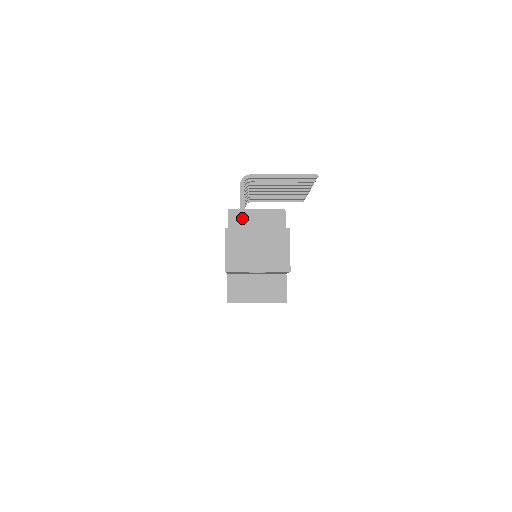
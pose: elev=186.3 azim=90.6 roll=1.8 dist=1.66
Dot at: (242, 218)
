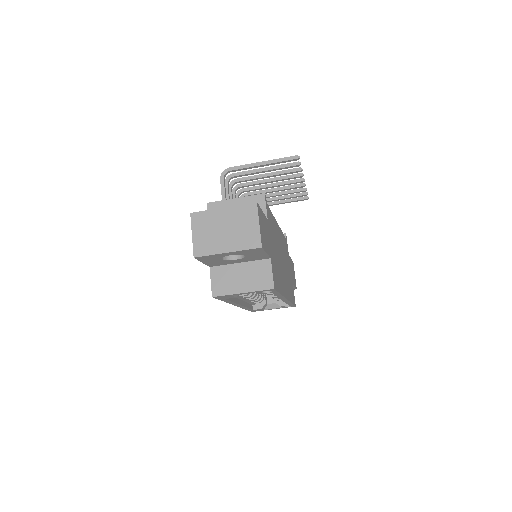
Dot at: occluded
